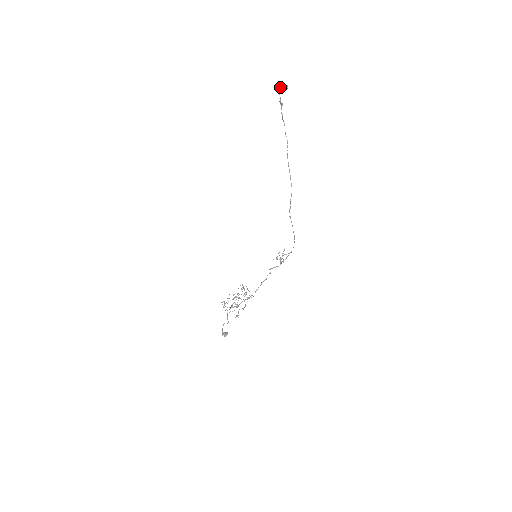
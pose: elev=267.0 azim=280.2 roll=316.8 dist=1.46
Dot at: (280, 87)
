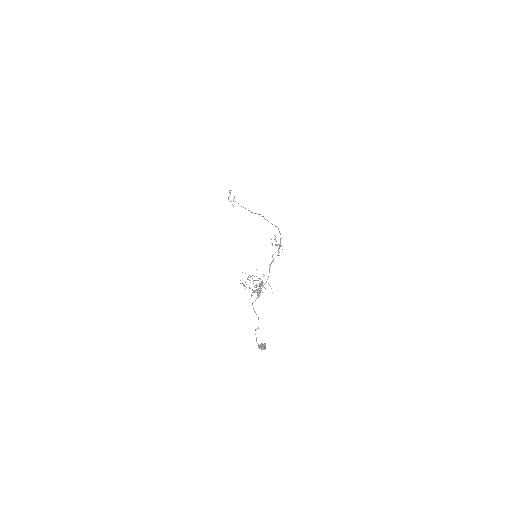
Dot at: occluded
